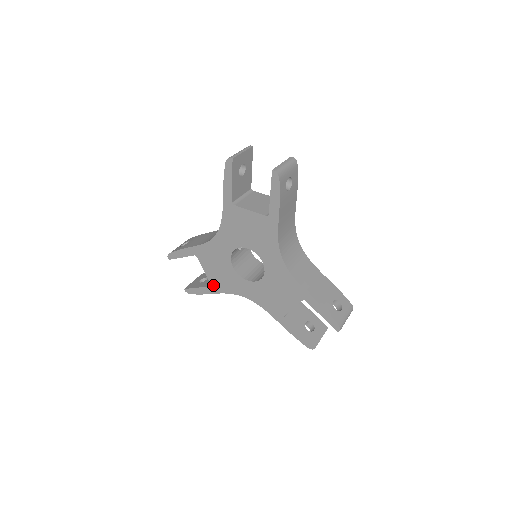
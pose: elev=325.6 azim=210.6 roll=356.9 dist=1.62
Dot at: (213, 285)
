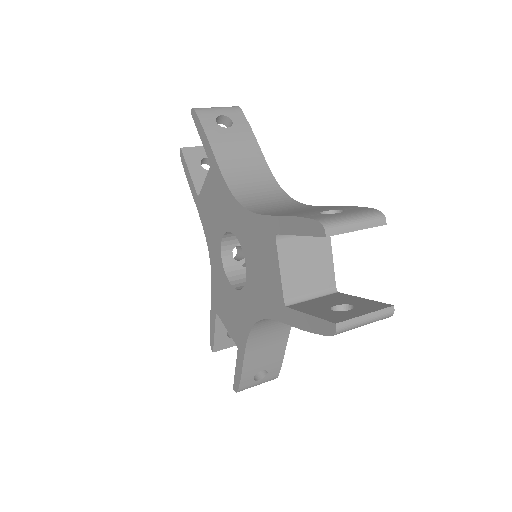
Dot at: (237, 343)
